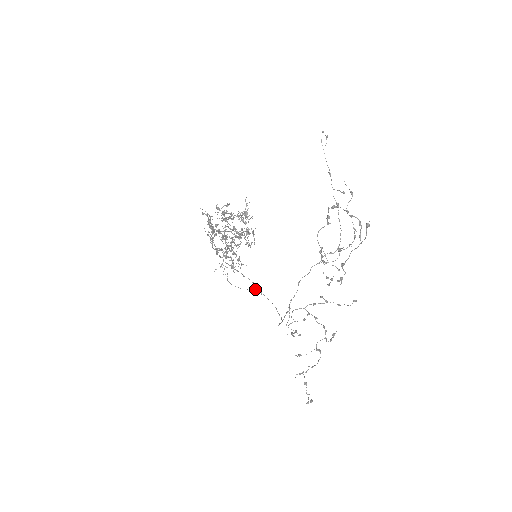
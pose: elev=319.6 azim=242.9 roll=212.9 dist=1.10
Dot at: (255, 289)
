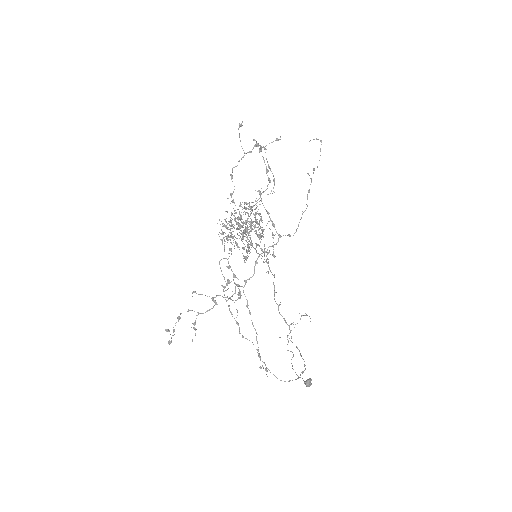
Dot at: (308, 379)
